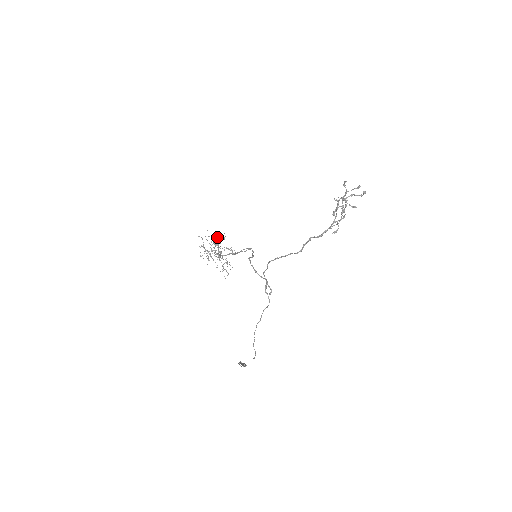
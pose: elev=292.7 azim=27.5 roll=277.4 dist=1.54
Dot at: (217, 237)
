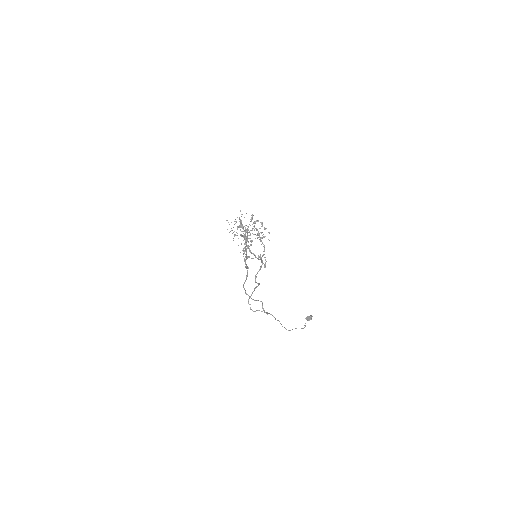
Dot at: occluded
